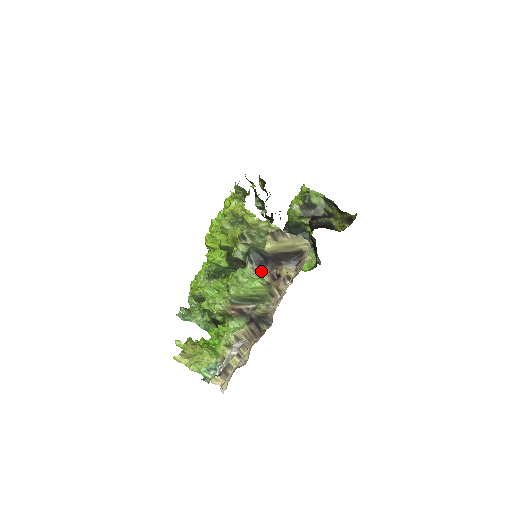
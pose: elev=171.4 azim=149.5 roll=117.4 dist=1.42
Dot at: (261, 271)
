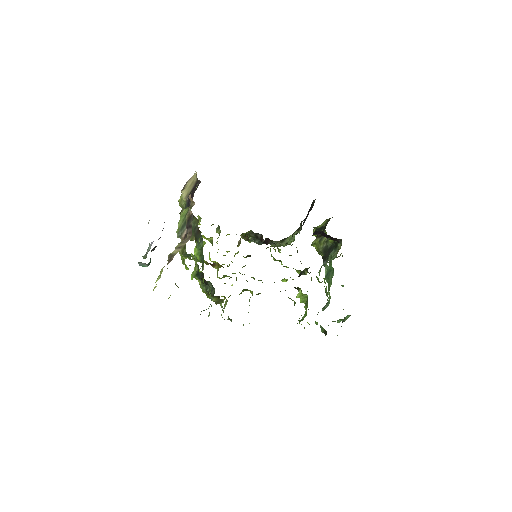
Dot at: occluded
